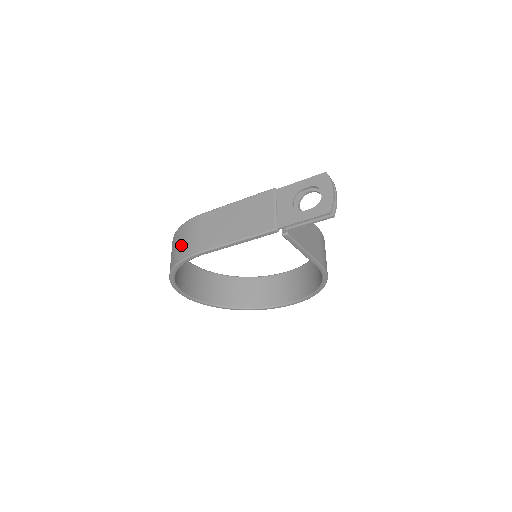
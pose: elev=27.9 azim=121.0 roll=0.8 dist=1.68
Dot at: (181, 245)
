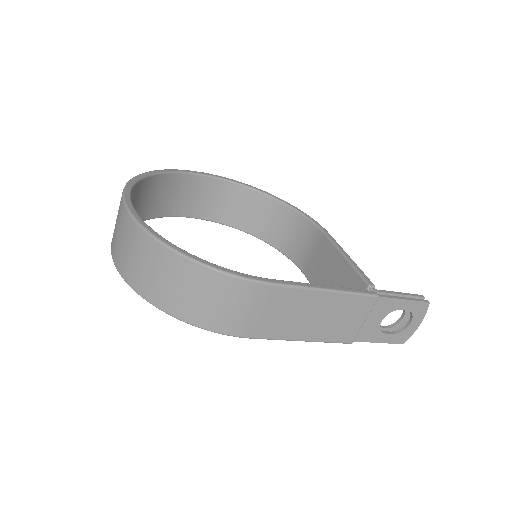
Dot at: (217, 309)
